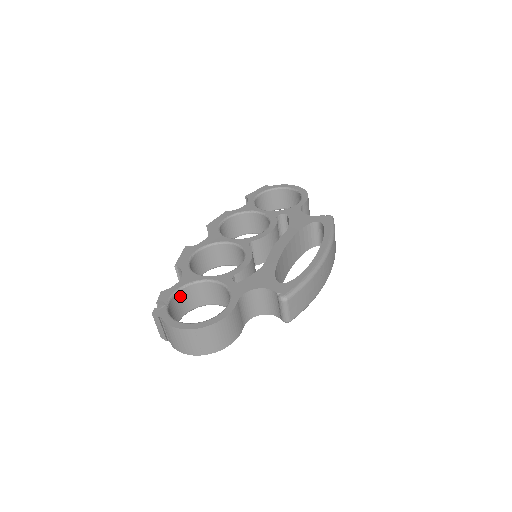
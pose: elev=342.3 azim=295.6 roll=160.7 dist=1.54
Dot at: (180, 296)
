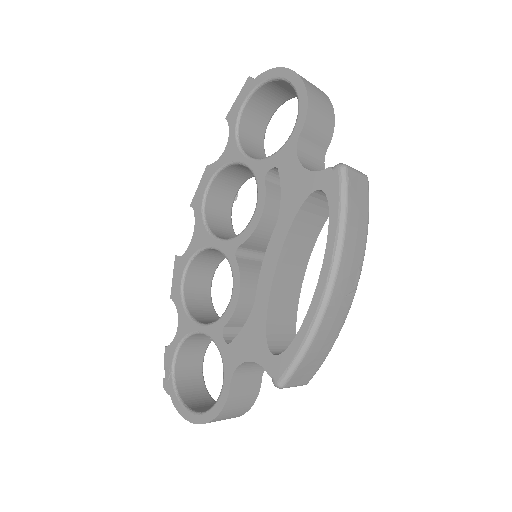
Dot at: (186, 348)
